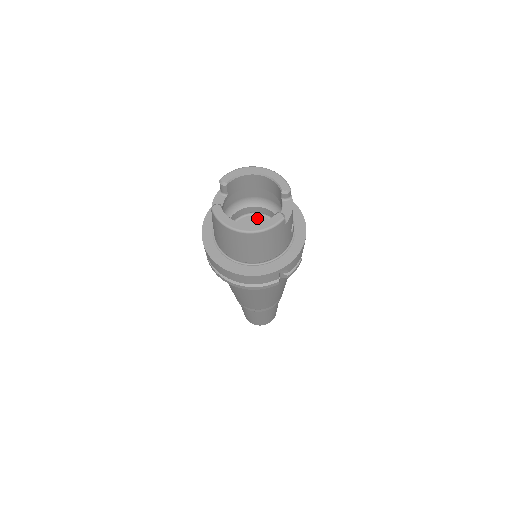
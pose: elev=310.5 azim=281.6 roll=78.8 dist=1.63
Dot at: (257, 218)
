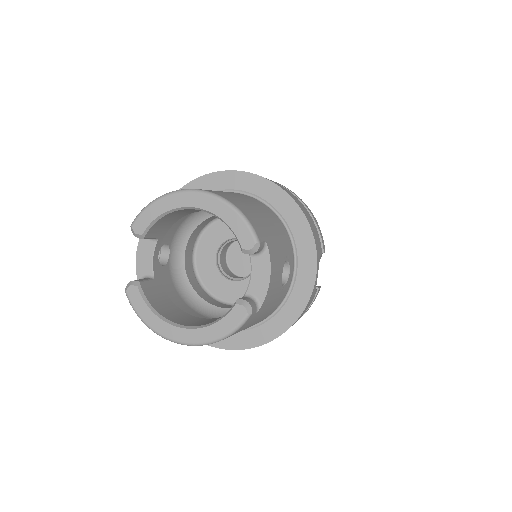
Dot at: occluded
